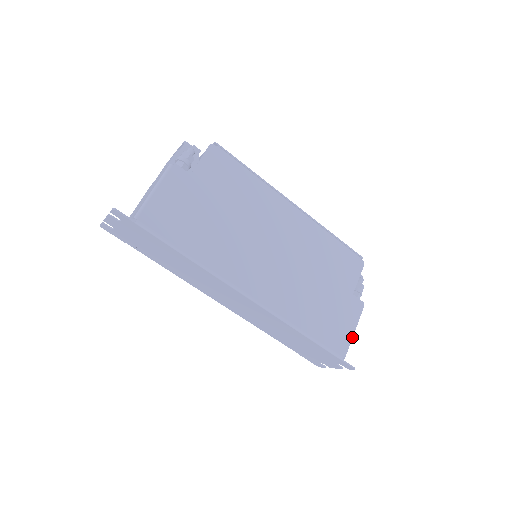
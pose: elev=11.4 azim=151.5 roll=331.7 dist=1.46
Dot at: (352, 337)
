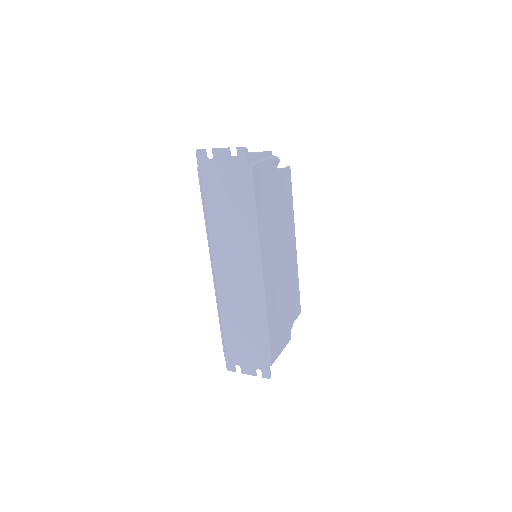
Dot at: (279, 354)
